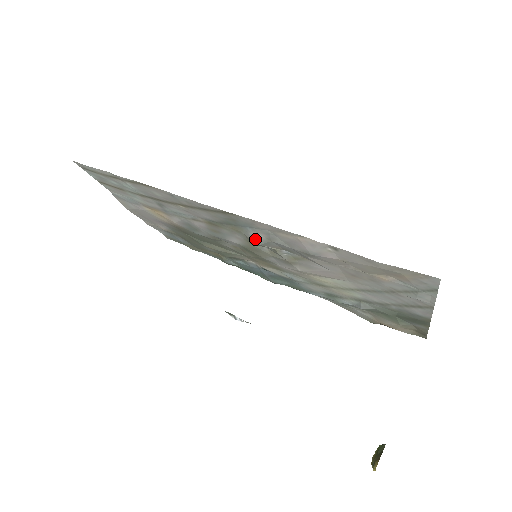
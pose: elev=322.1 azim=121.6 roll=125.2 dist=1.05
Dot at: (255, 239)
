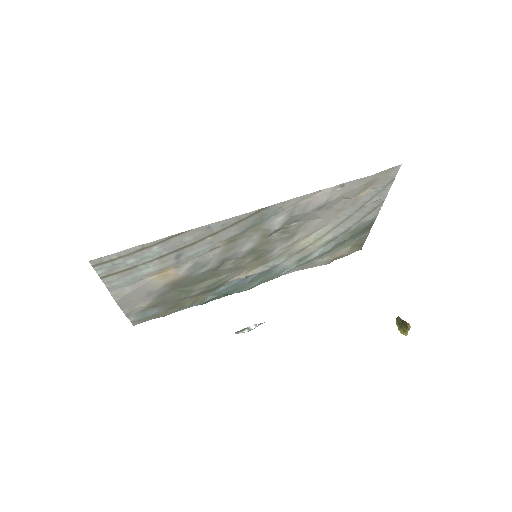
Dot at: (275, 225)
